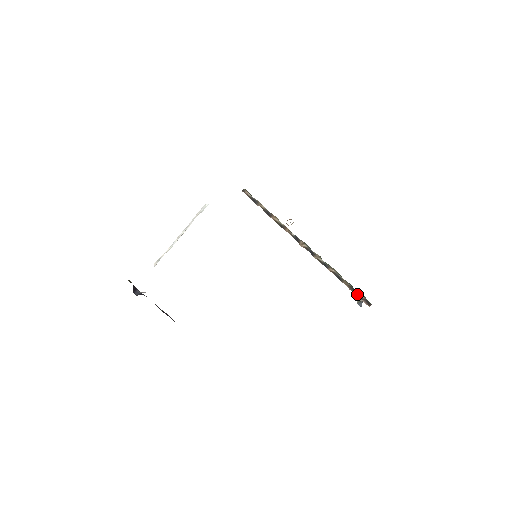
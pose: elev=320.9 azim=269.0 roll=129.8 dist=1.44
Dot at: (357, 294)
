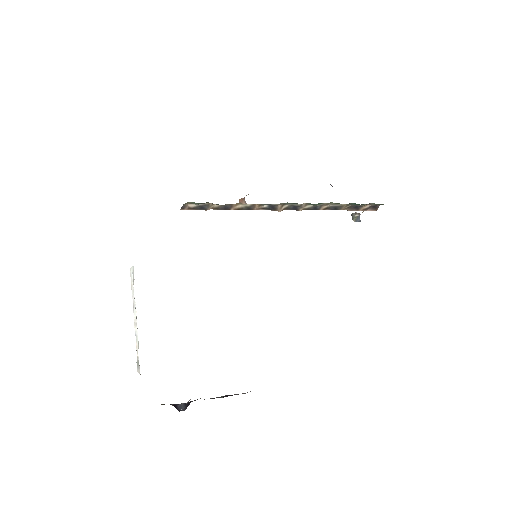
Dot at: (360, 208)
